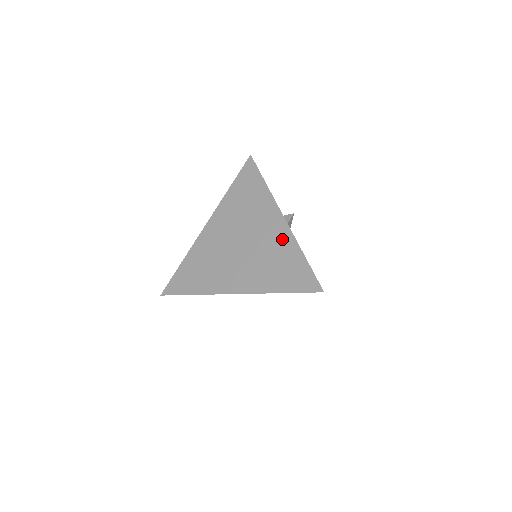
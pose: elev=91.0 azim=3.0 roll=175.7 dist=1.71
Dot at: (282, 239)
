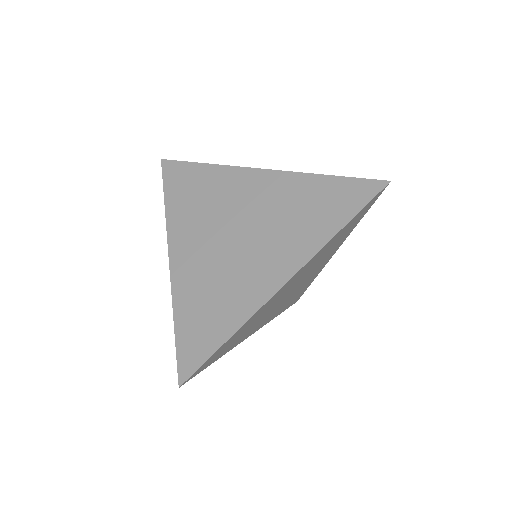
Dot at: (283, 186)
